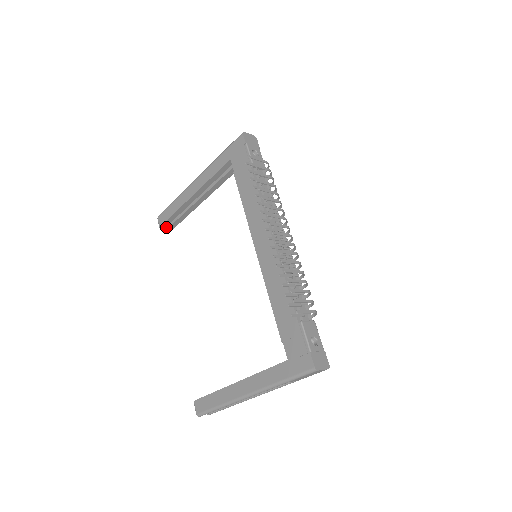
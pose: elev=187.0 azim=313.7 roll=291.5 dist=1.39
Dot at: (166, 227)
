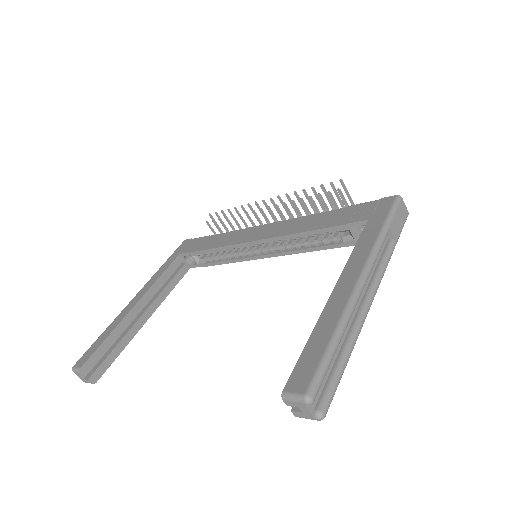
Dot at: (86, 378)
